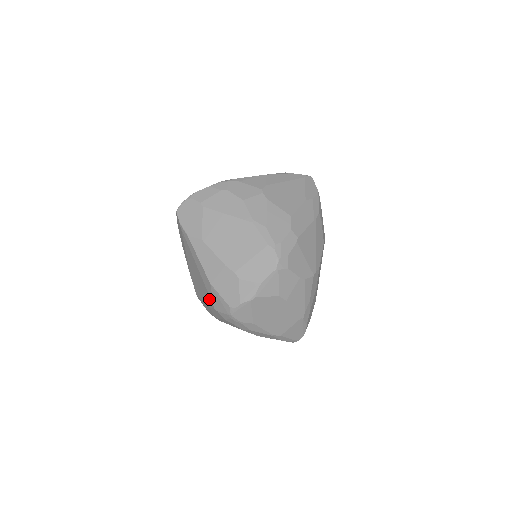
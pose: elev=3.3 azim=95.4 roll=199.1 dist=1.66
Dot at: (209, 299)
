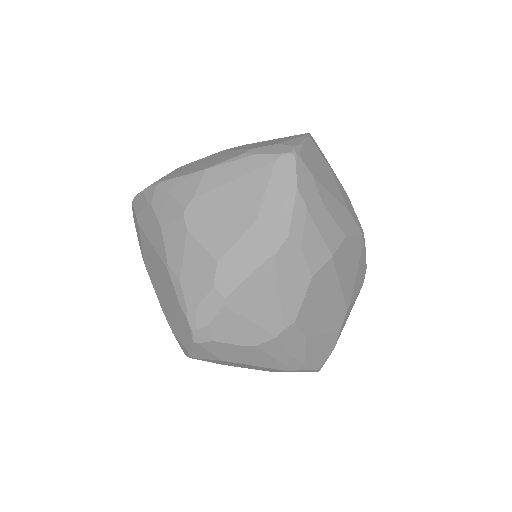
Dot at: occluded
